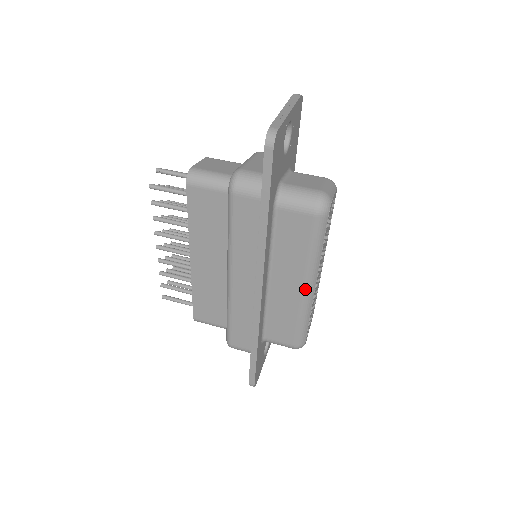
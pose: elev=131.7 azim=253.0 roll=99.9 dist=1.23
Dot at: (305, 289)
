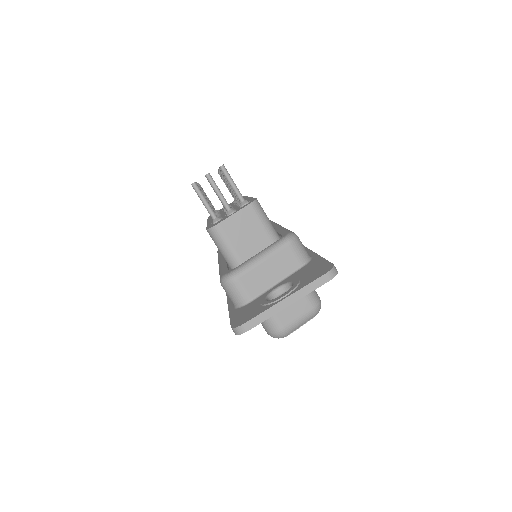
Dot at: occluded
